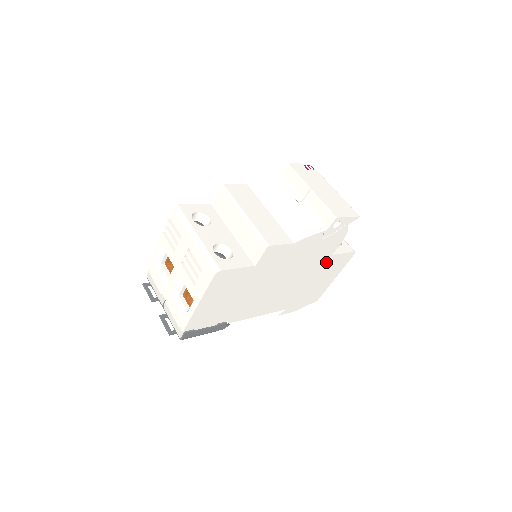
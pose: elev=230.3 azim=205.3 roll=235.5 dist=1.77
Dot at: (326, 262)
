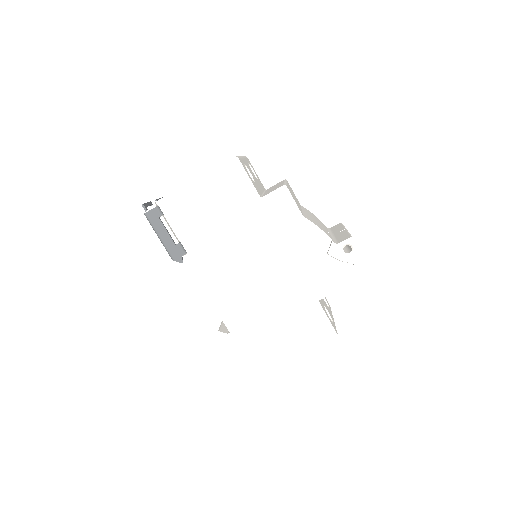
Dot at: (307, 306)
